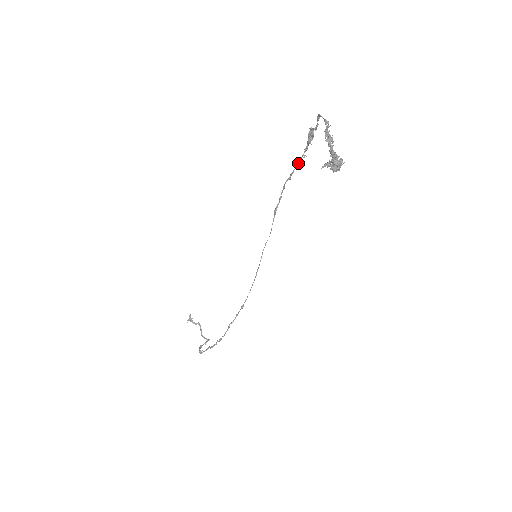
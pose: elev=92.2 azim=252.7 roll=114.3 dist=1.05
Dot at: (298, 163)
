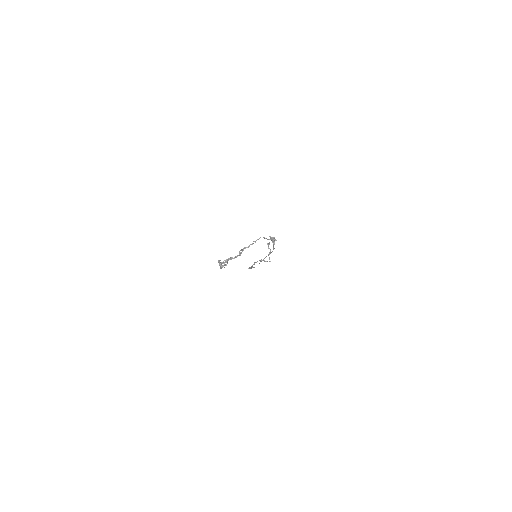
Dot at: occluded
